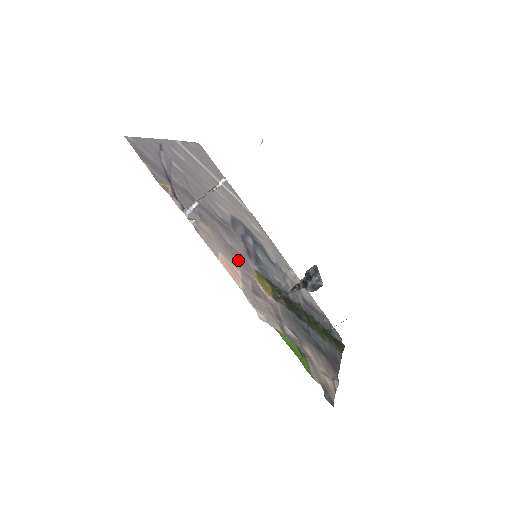
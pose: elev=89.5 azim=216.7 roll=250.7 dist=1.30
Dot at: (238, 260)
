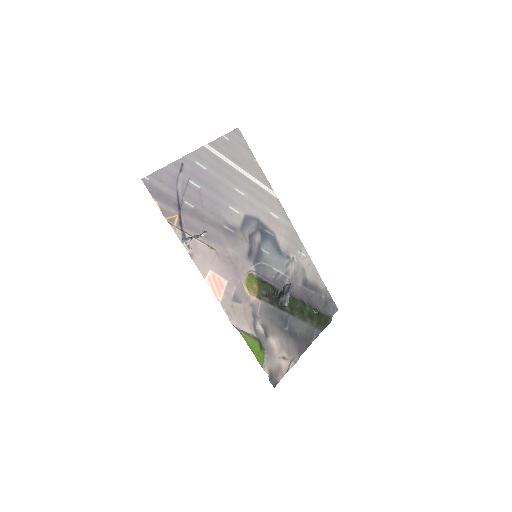
Dot at: (231, 268)
